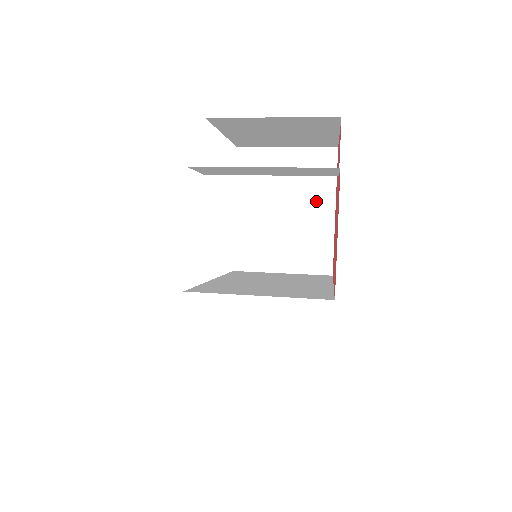
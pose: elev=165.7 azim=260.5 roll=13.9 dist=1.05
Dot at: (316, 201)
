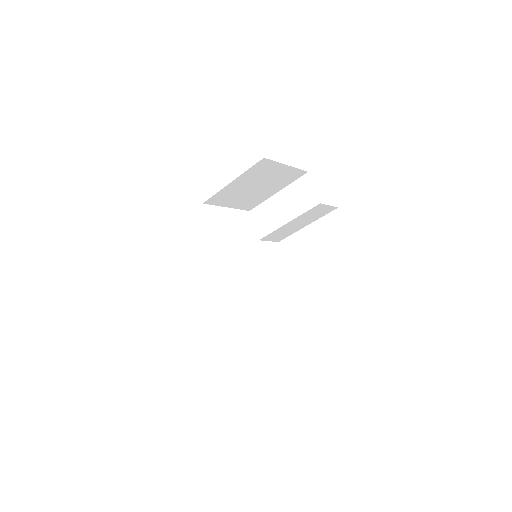
Dot at: occluded
